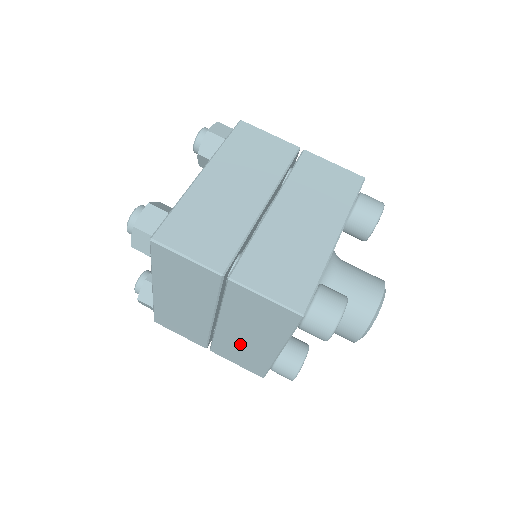
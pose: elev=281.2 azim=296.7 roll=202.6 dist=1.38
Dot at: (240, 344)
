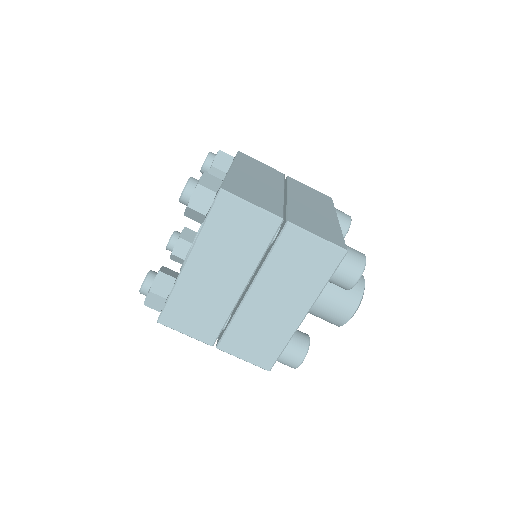
Dot at: occluded
